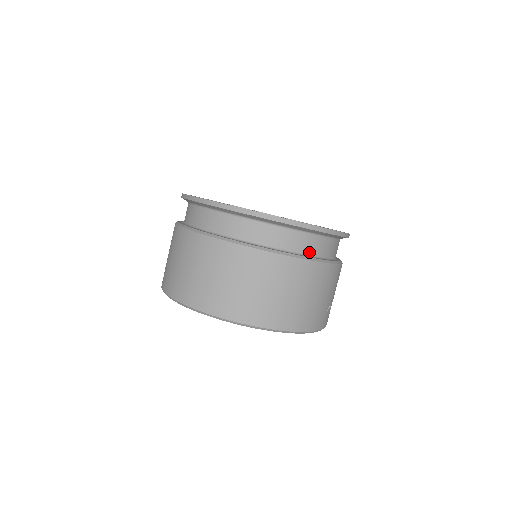
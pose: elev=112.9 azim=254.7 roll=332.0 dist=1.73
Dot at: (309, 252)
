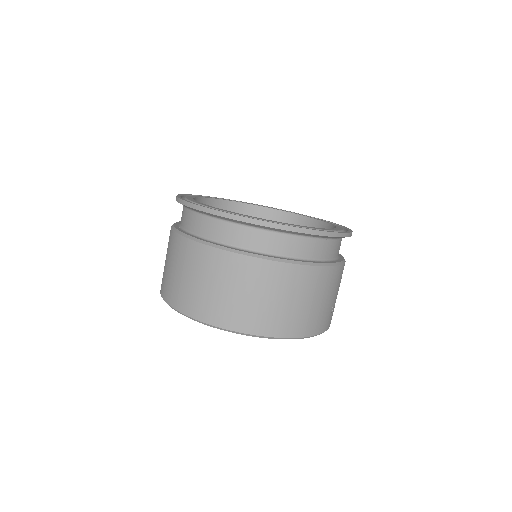
Dot at: (315, 256)
